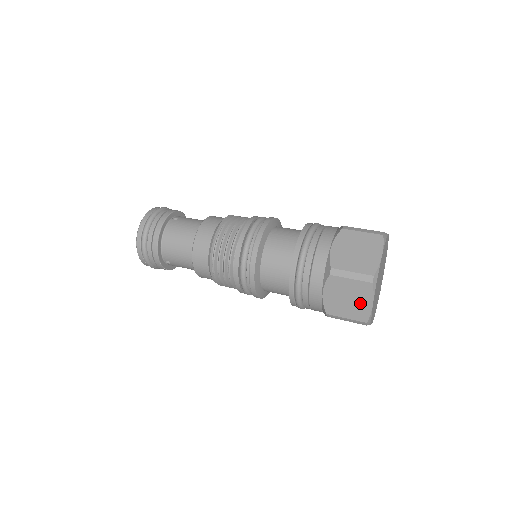
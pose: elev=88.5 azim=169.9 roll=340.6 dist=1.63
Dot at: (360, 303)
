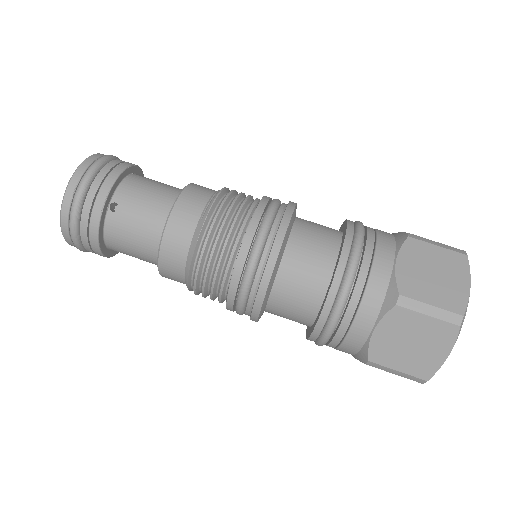
Dot at: occluded
